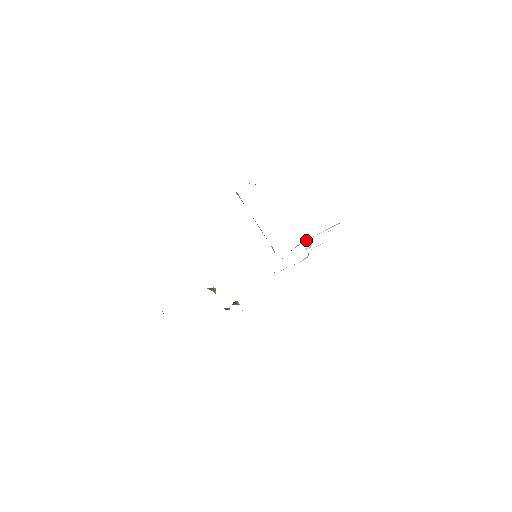
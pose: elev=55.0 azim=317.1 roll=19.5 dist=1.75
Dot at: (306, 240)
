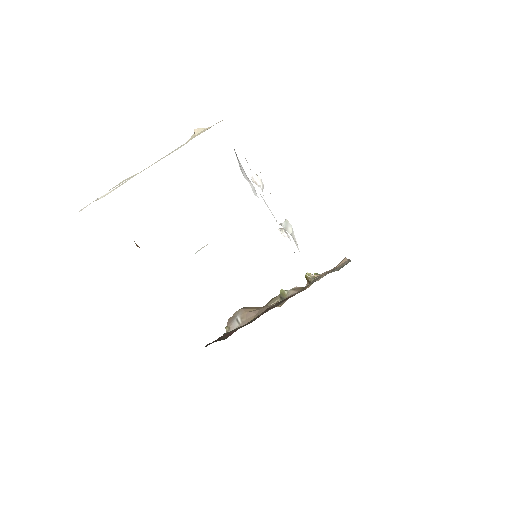
Dot at: occluded
